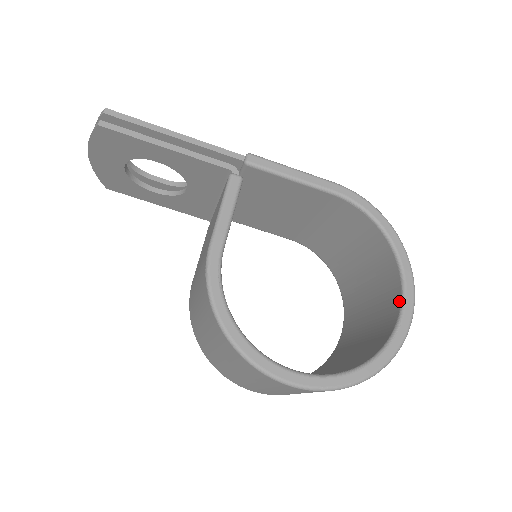
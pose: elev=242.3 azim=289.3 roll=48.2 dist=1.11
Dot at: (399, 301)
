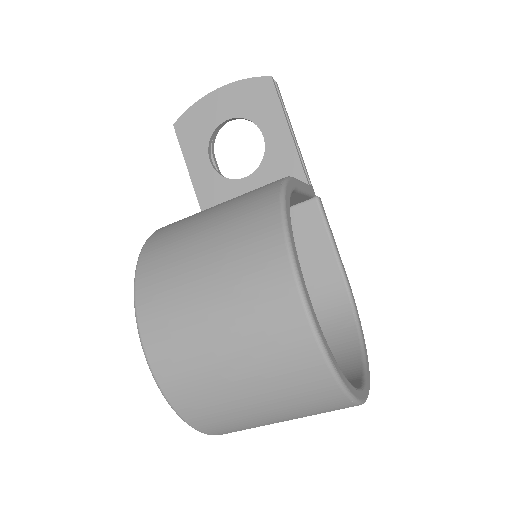
Dot at: (358, 381)
